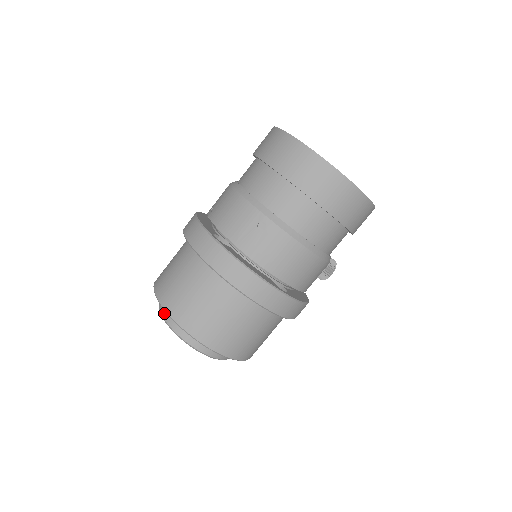
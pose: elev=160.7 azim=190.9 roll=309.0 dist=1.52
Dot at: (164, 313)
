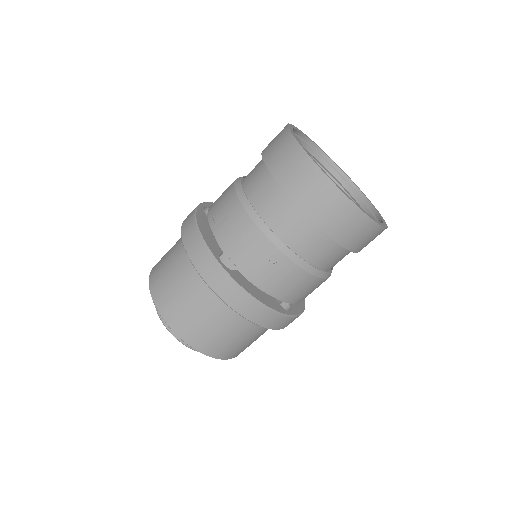
Dot at: occluded
